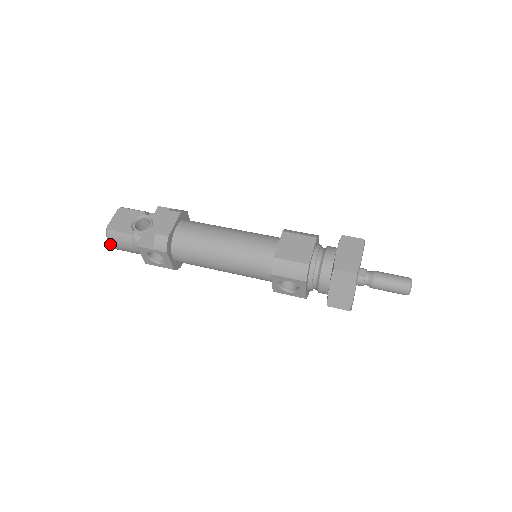
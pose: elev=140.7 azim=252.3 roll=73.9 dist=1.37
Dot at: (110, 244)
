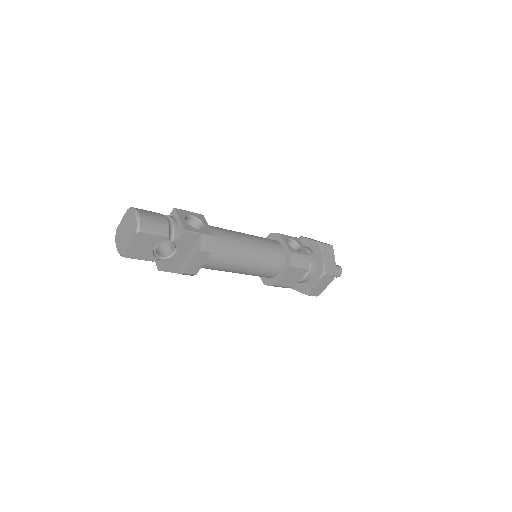
Dot at: (139, 213)
